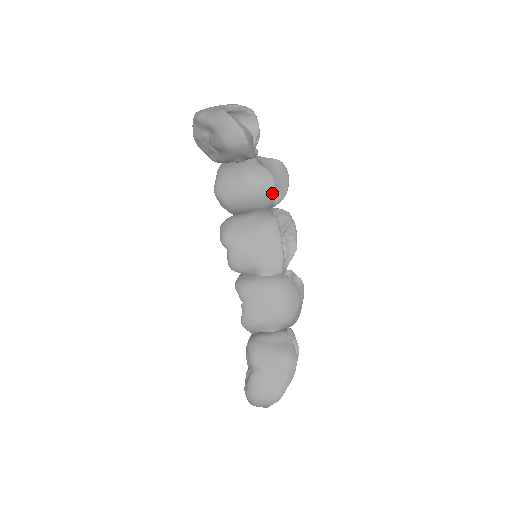
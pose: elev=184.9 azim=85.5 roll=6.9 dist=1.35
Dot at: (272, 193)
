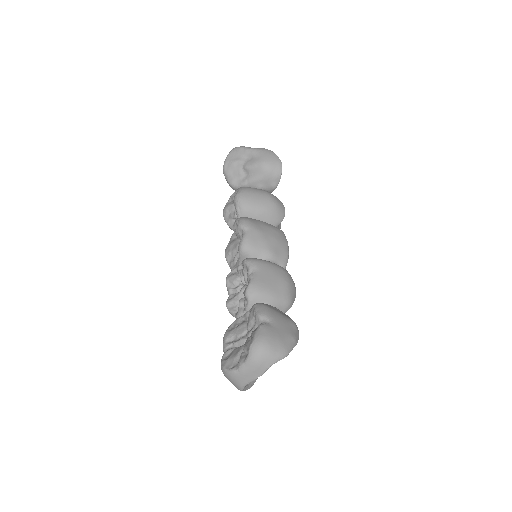
Dot at: (282, 216)
